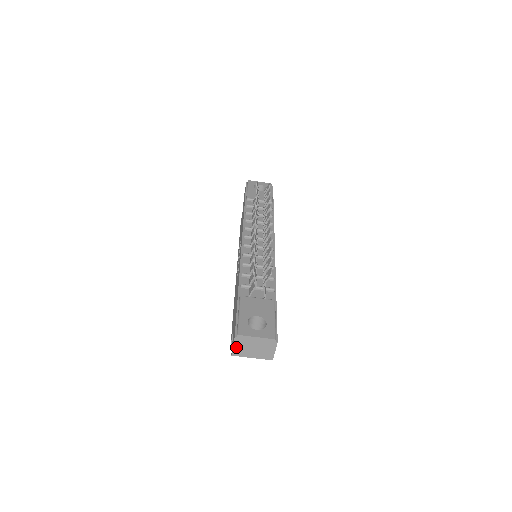
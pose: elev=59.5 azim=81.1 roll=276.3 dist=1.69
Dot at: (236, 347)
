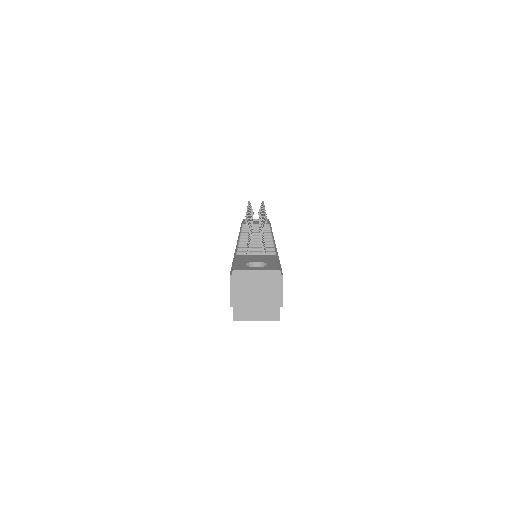
Dot at: (234, 291)
